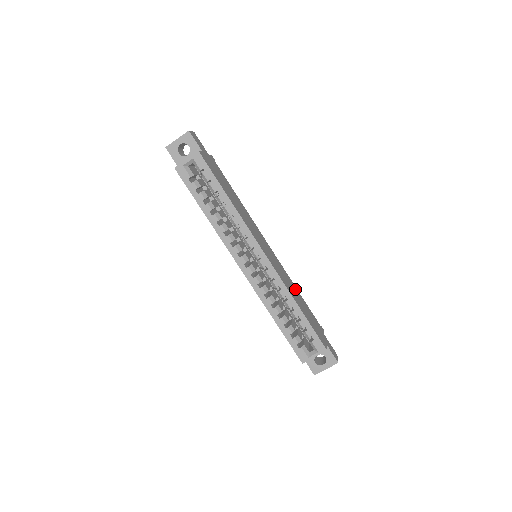
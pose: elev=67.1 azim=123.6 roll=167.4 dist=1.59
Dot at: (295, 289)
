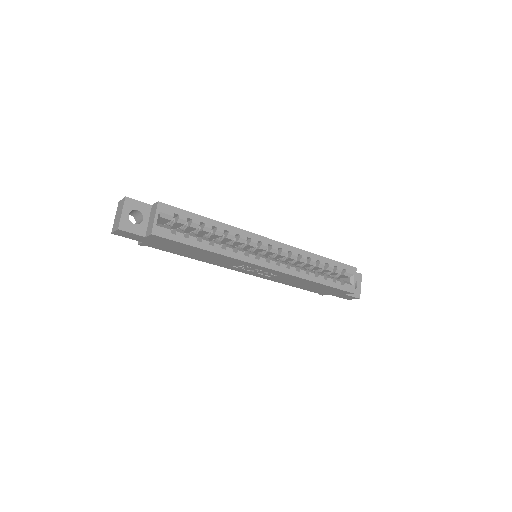
Dot at: occluded
